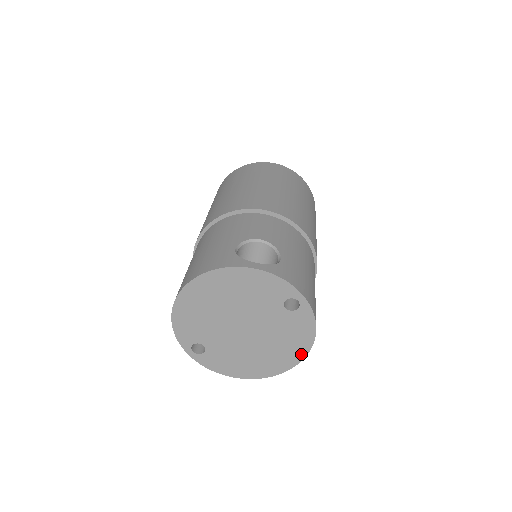
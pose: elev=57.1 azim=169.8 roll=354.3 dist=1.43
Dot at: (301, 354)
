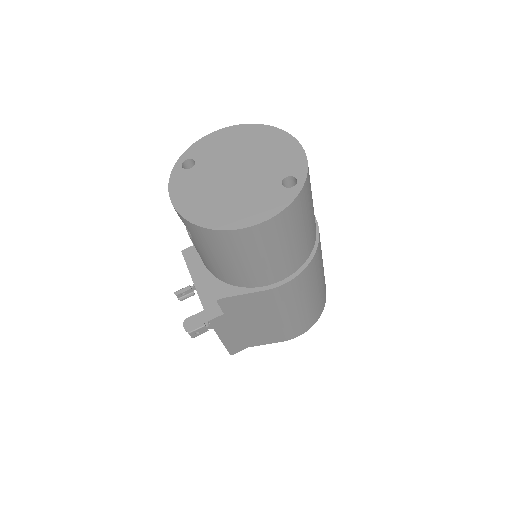
Dot at: (242, 224)
